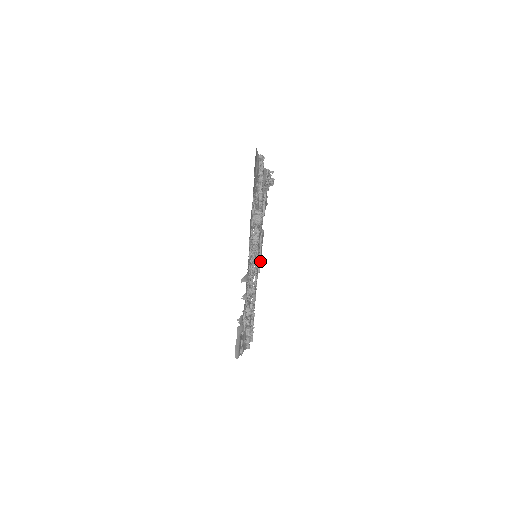
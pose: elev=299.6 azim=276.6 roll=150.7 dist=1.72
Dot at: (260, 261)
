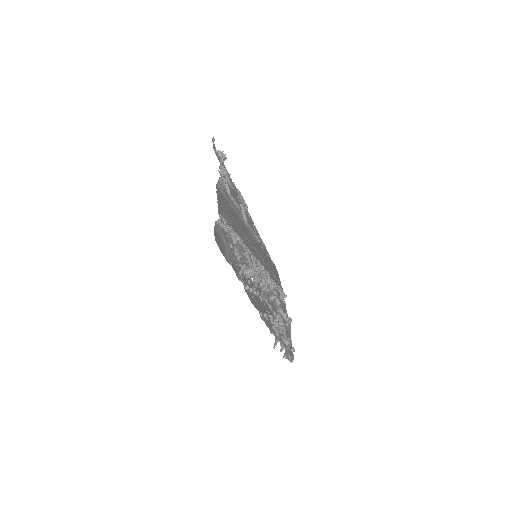
Dot at: (256, 233)
